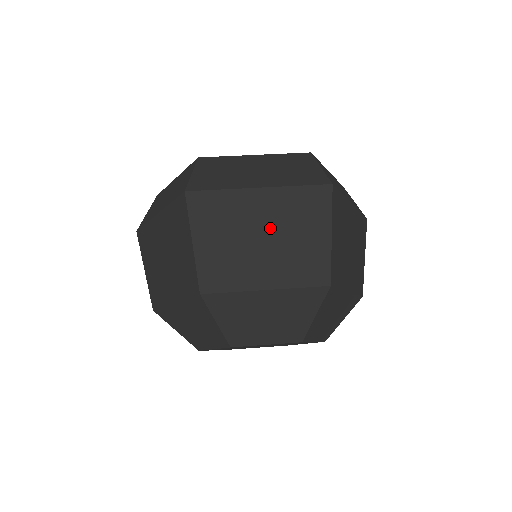
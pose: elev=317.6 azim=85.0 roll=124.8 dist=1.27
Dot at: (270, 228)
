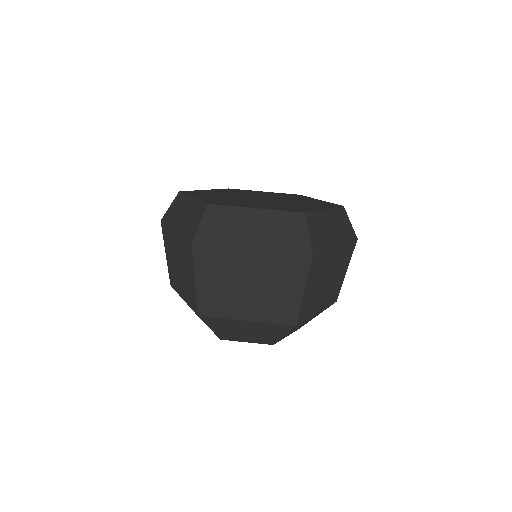
Dot at: (256, 280)
